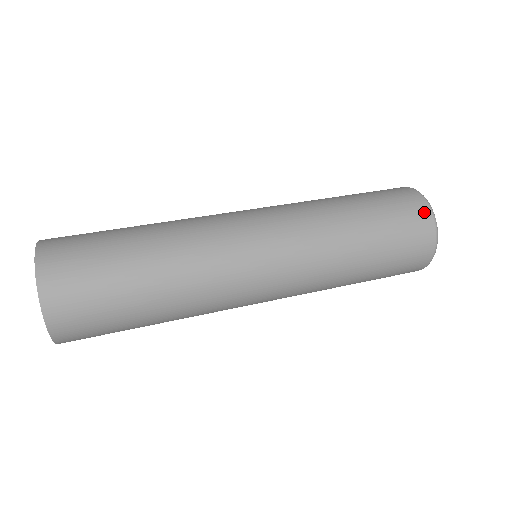
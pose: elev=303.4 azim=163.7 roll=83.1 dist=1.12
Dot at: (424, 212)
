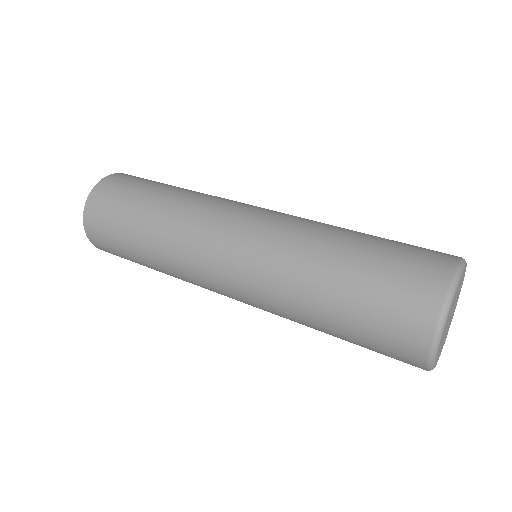
Dot at: (421, 332)
